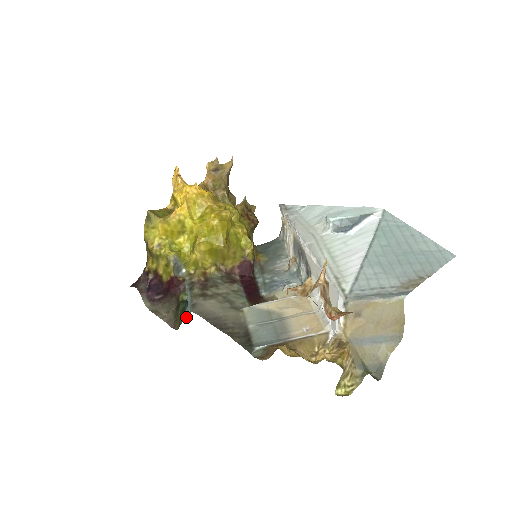
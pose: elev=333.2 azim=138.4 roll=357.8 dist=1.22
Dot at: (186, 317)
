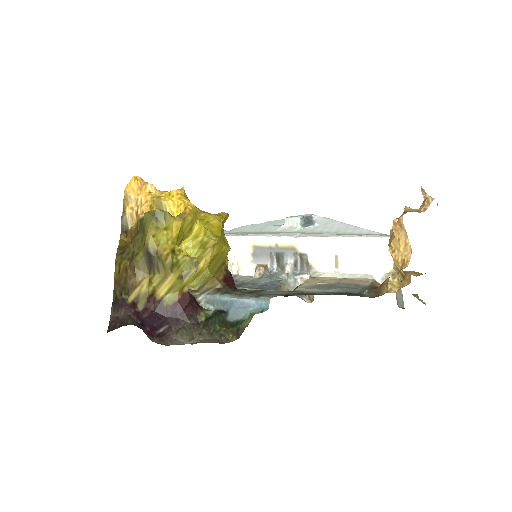
Dot at: (257, 312)
